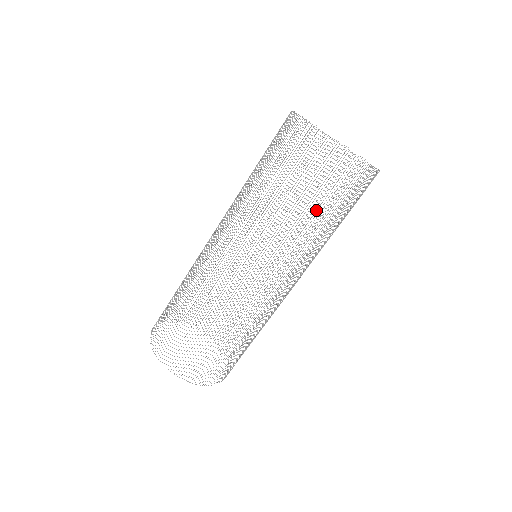
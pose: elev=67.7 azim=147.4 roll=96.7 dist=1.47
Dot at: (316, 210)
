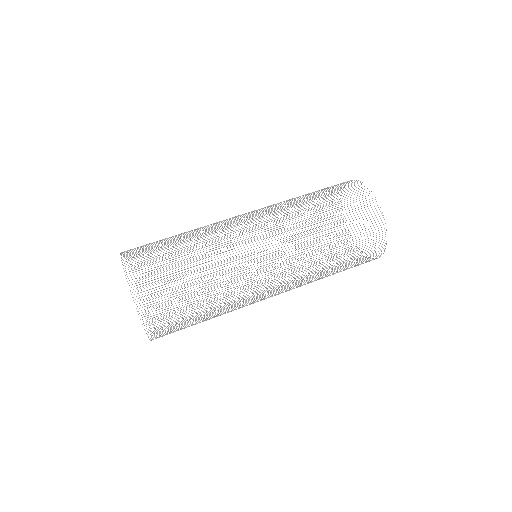
Dot at: occluded
